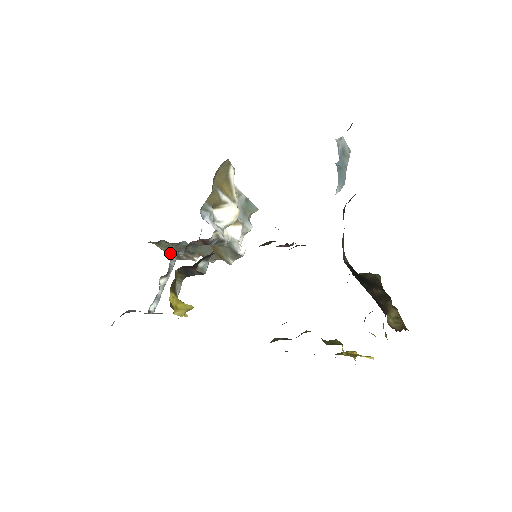
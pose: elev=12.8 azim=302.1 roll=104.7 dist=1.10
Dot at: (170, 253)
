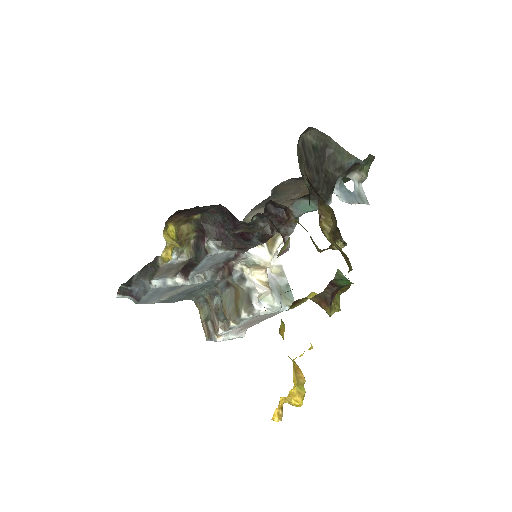
Dot at: (205, 325)
